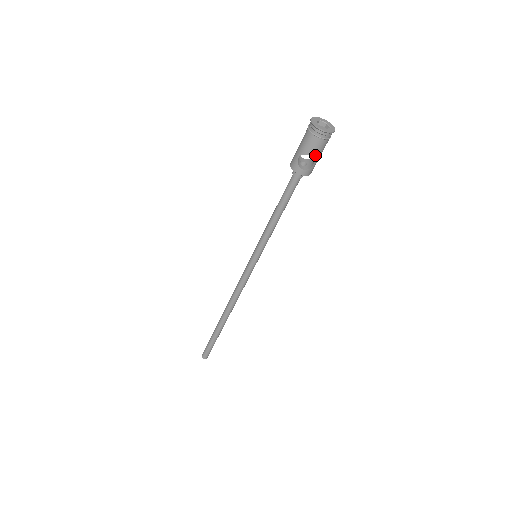
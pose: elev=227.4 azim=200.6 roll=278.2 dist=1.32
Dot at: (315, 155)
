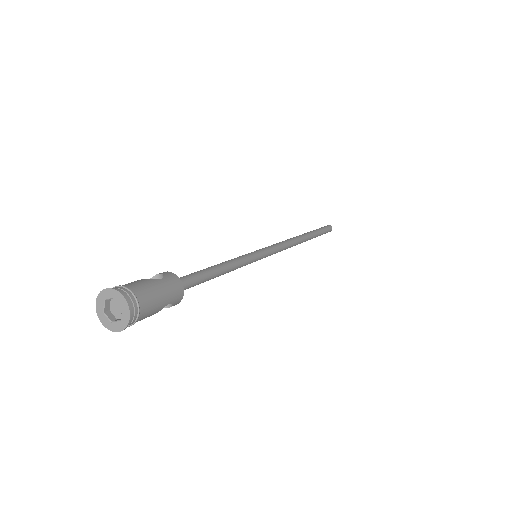
Dot at: (155, 313)
